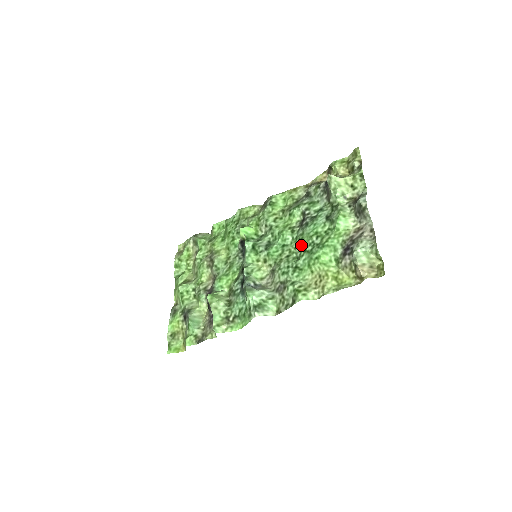
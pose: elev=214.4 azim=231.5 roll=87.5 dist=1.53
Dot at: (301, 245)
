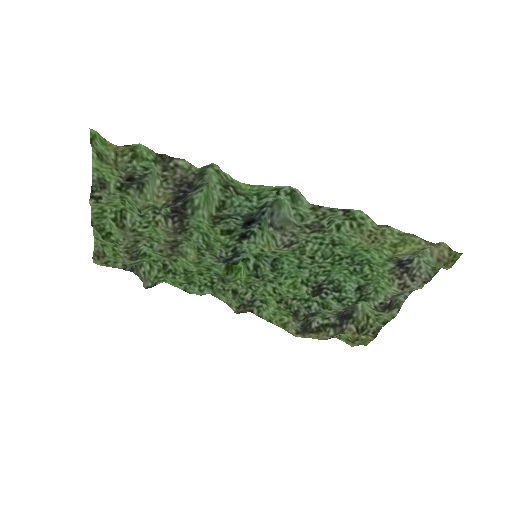
Dot at: (331, 265)
